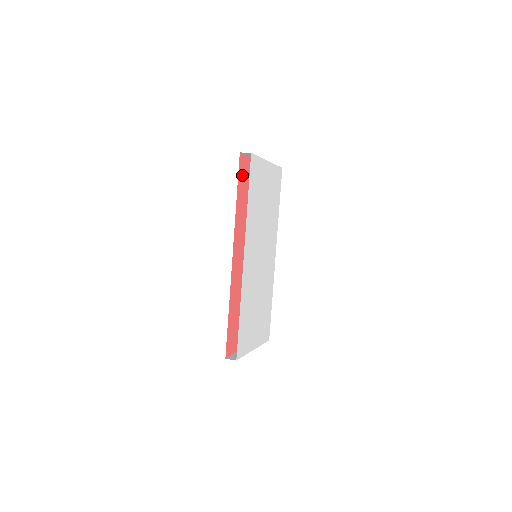
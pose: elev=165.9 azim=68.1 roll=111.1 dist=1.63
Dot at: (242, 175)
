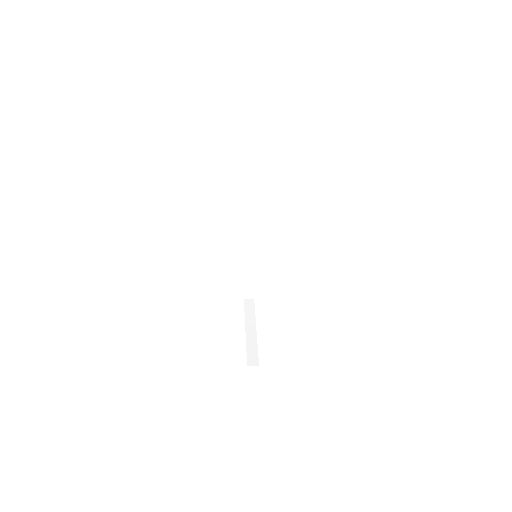
Dot at: occluded
